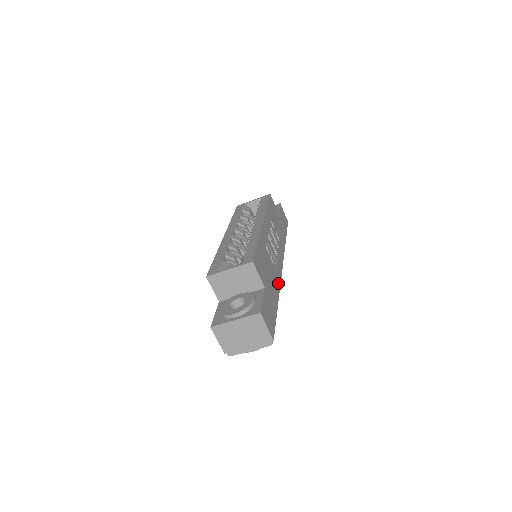
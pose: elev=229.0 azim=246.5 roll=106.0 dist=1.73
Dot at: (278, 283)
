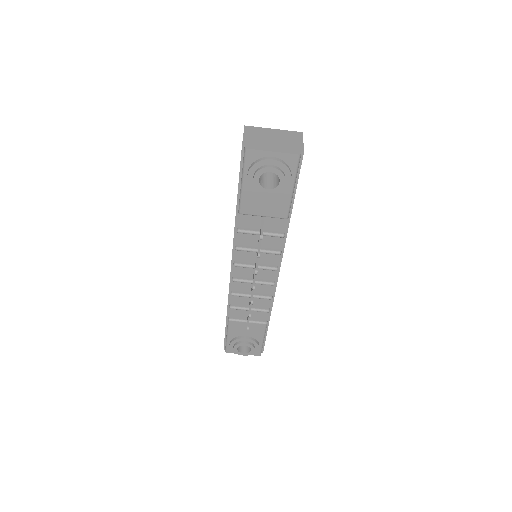
Dot at: occluded
